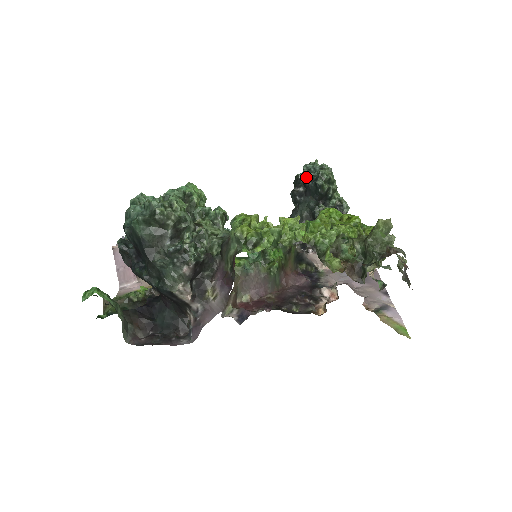
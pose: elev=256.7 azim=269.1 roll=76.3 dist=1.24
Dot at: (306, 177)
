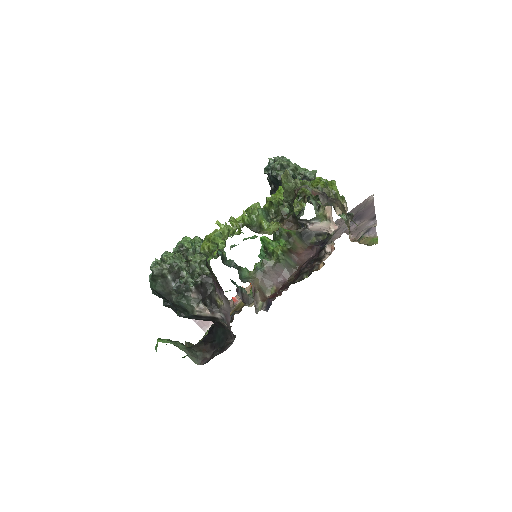
Dot at: (268, 176)
